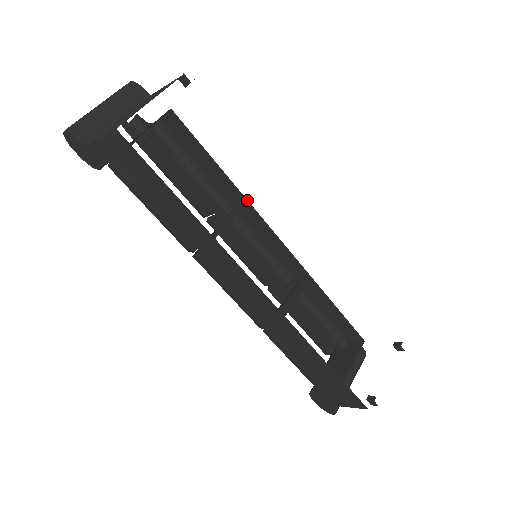
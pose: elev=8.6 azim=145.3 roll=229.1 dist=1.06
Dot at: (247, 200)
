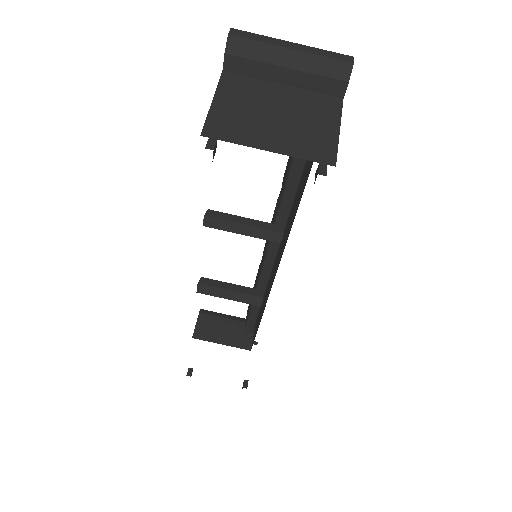
Dot at: occluded
